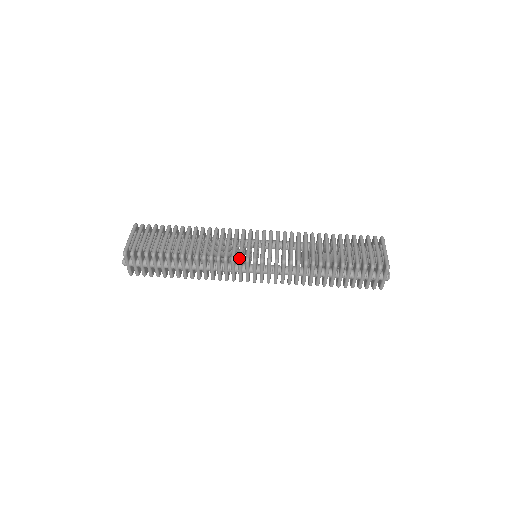
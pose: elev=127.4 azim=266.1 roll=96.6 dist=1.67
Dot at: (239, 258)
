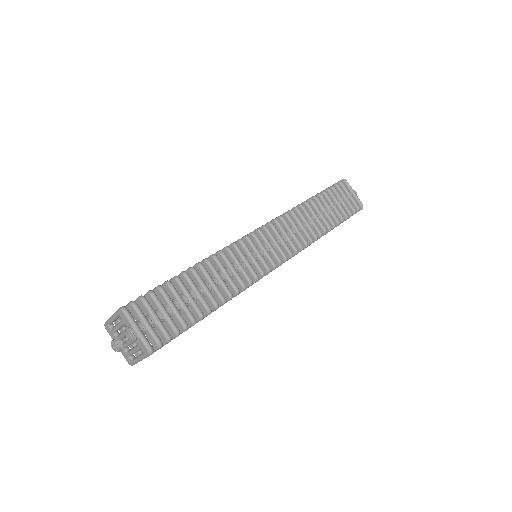
Dot at: (244, 236)
